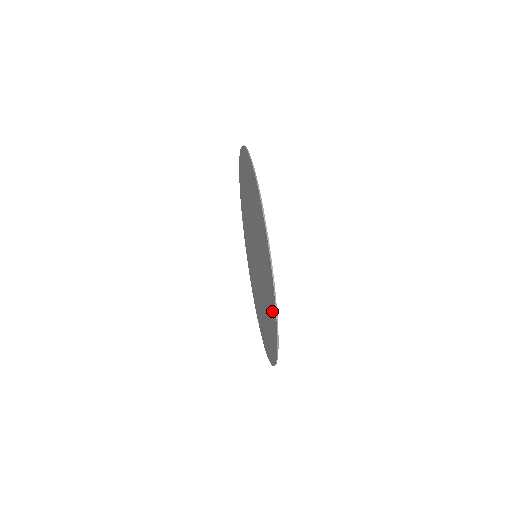
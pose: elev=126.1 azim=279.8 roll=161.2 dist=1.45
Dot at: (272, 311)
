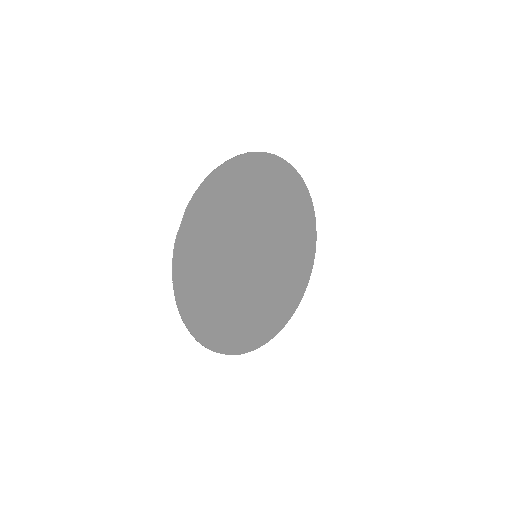
Dot at: (193, 302)
